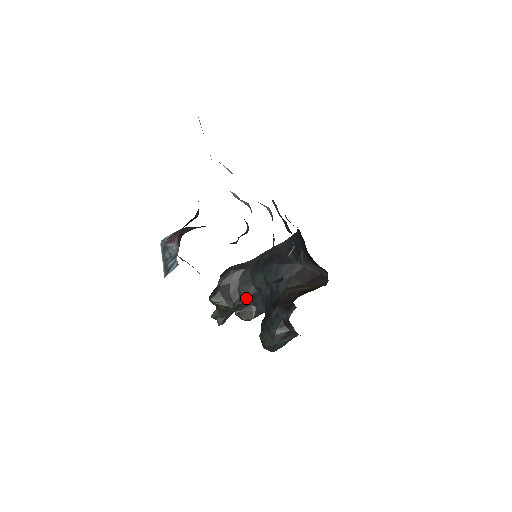
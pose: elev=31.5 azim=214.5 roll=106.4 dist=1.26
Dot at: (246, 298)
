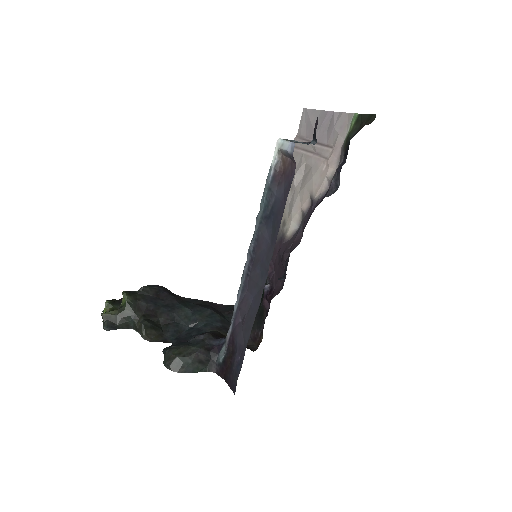
Dot at: (159, 320)
